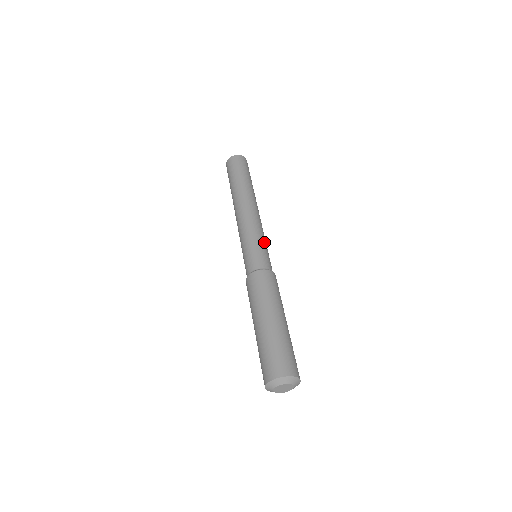
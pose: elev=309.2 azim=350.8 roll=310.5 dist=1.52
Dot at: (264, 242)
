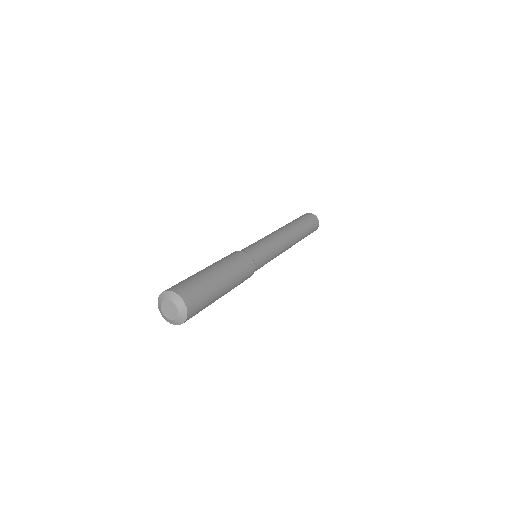
Dot at: (268, 247)
